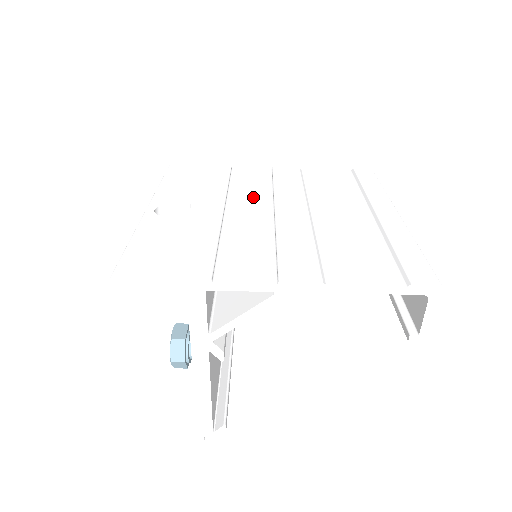
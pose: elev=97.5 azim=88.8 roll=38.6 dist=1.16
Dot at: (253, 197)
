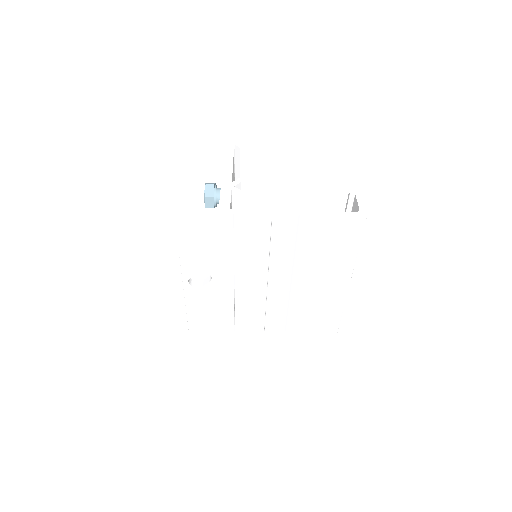
Dot at: (254, 262)
